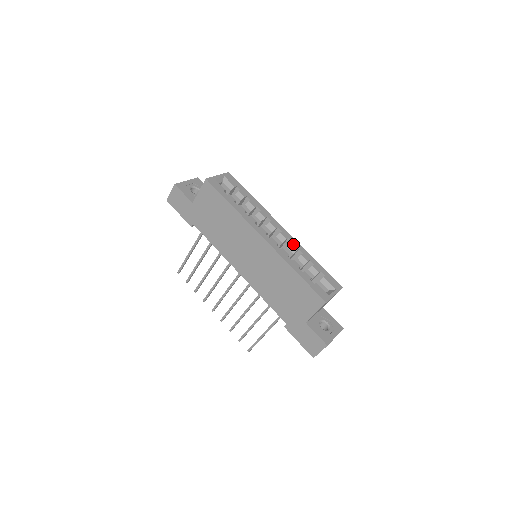
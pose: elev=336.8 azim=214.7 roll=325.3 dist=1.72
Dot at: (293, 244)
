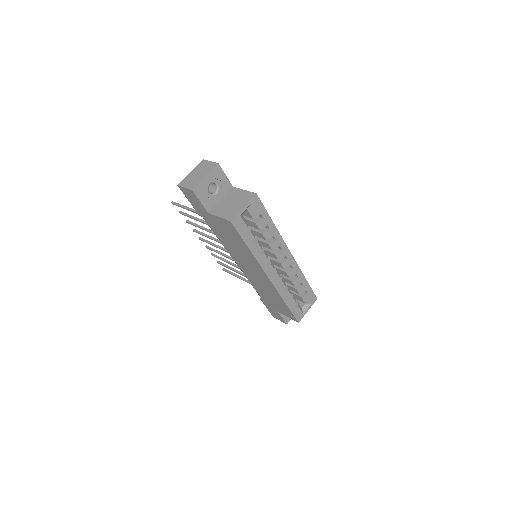
Dot at: (293, 270)
